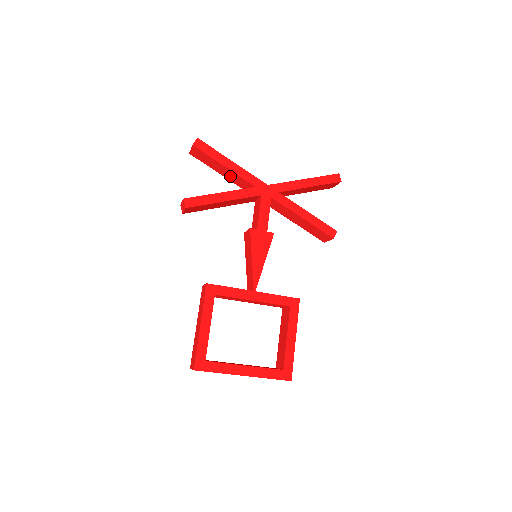
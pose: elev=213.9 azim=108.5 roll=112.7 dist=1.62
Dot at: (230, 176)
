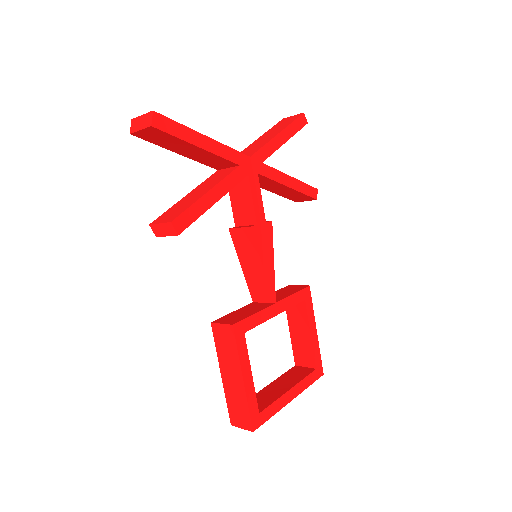
Dot at: (199, 156)
